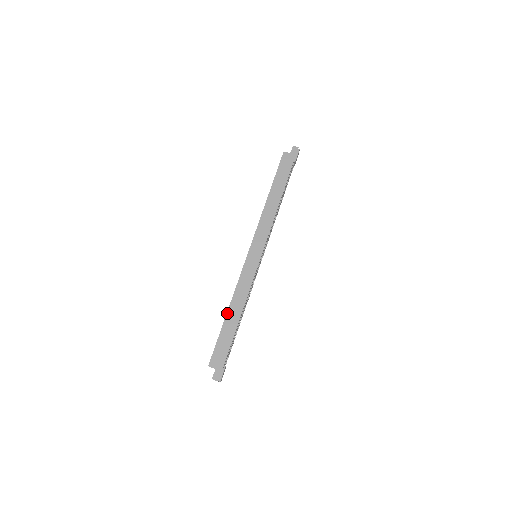
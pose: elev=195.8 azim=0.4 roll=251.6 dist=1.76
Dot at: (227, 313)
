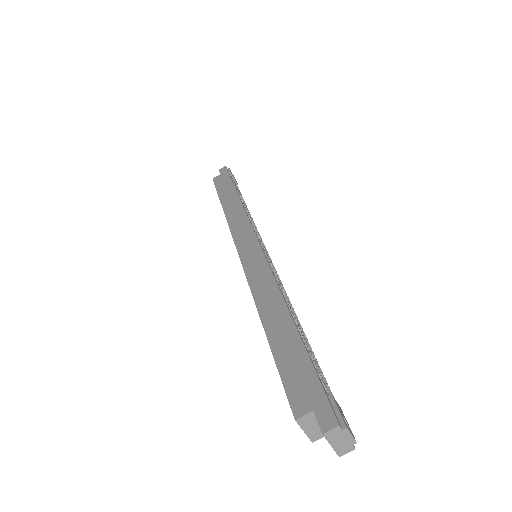
Dot at: (263, 325)
